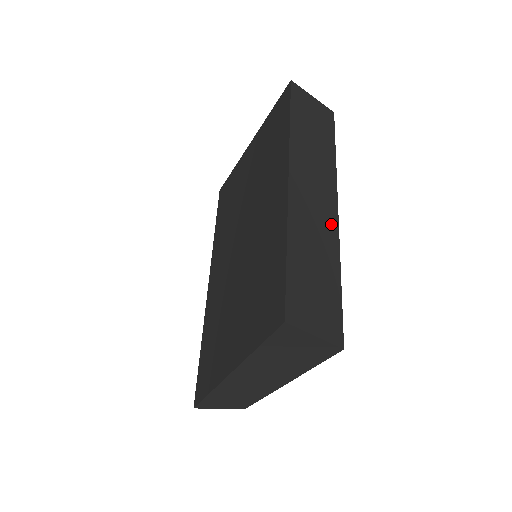
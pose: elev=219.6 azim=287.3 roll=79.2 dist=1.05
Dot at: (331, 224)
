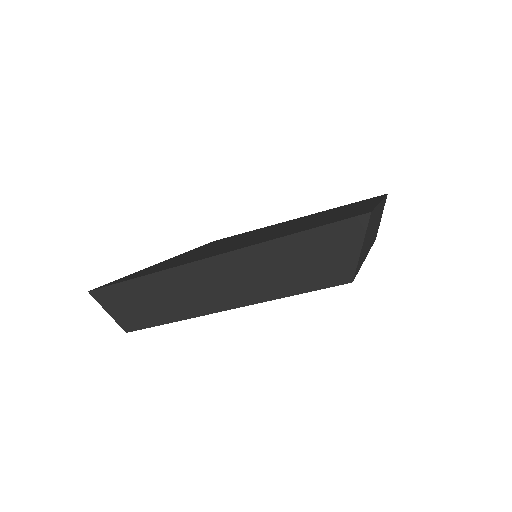
Dot at: occluded
